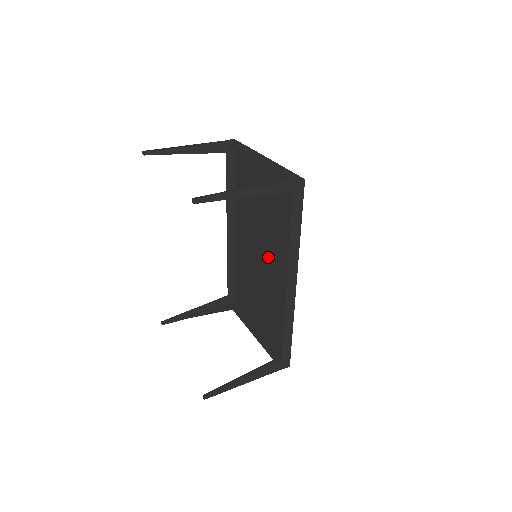
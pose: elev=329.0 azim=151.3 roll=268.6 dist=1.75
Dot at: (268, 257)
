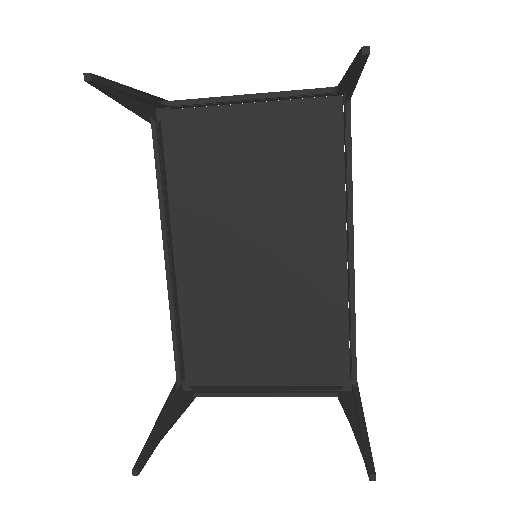
Dot at: (277, 247)
